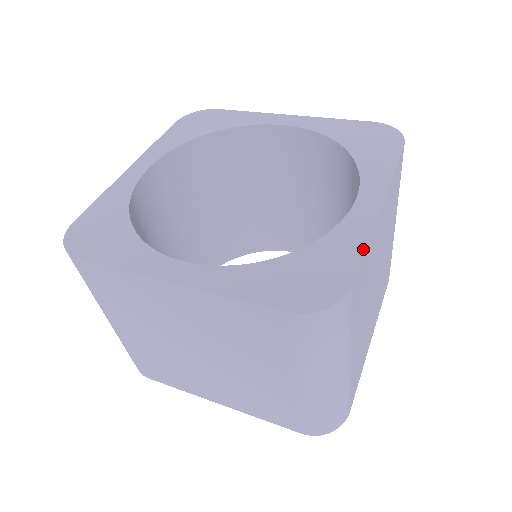
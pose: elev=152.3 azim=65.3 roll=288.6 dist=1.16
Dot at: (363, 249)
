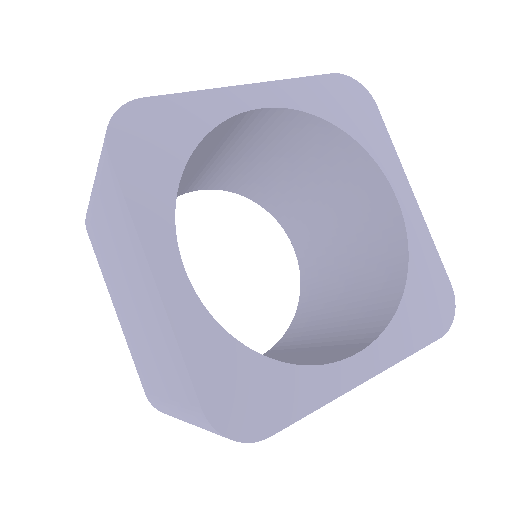
Dot at: (308, 411)
